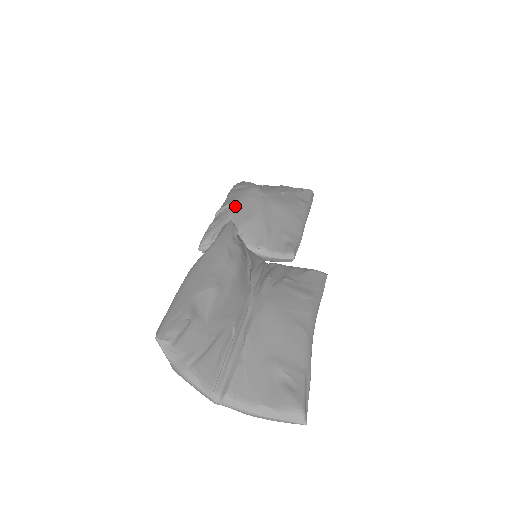
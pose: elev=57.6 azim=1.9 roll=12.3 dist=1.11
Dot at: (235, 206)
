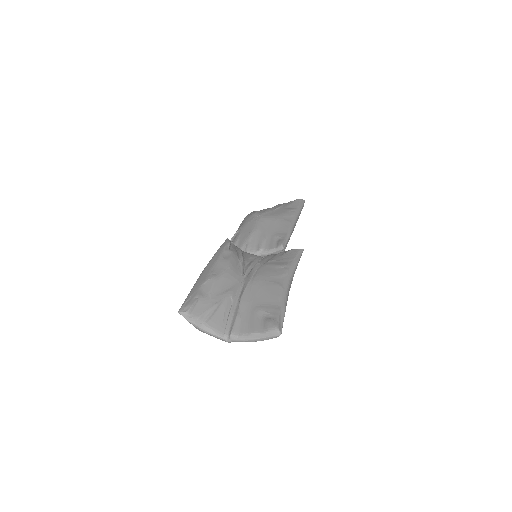
Dot at: (241, 231)
